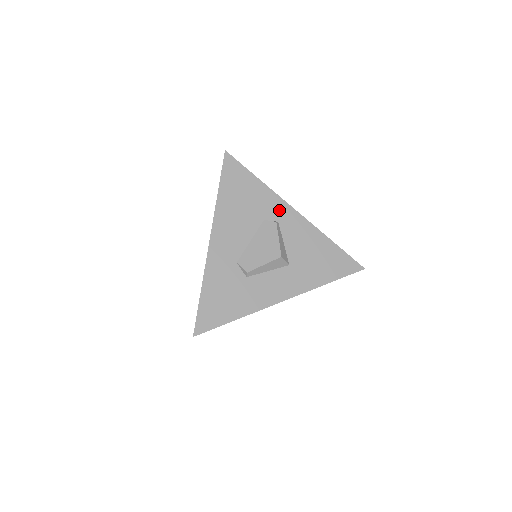
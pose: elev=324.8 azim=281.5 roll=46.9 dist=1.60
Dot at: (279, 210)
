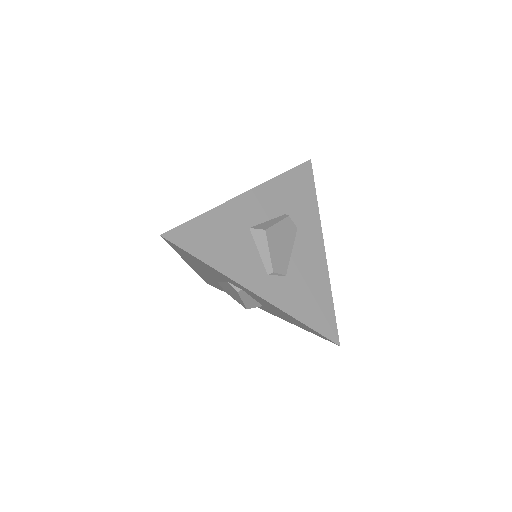
Dot at: (239, 286)
